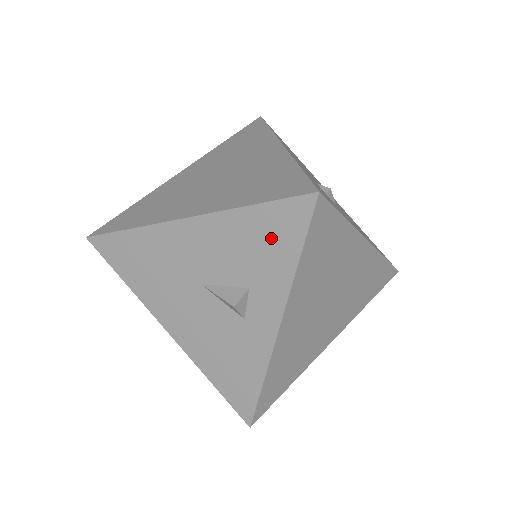
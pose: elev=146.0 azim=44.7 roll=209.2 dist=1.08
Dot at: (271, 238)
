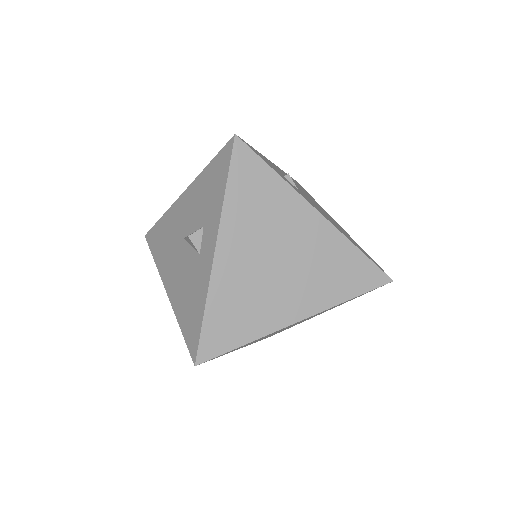
Dot at: (215, 181)
